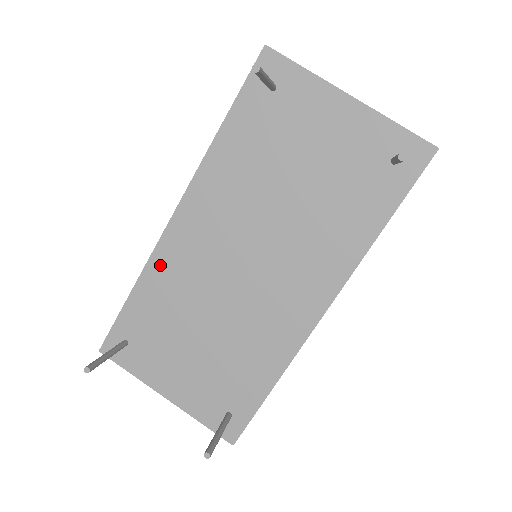
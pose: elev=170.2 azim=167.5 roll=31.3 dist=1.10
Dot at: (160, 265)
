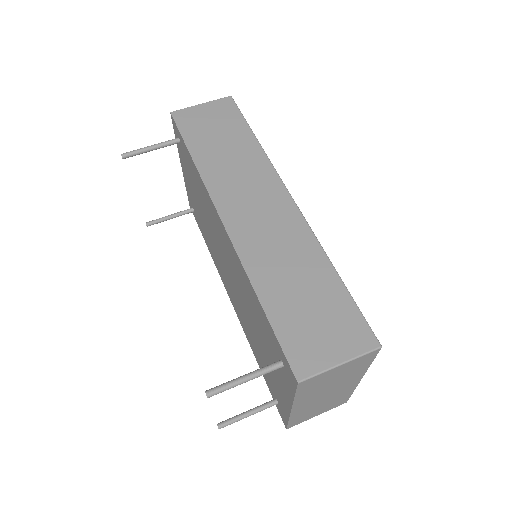
Dot at: (205, 192)
